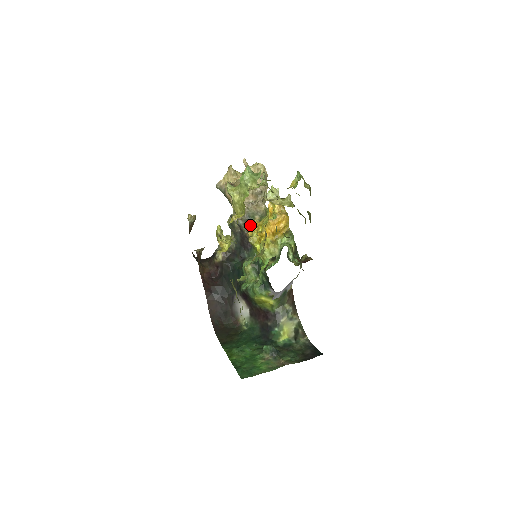
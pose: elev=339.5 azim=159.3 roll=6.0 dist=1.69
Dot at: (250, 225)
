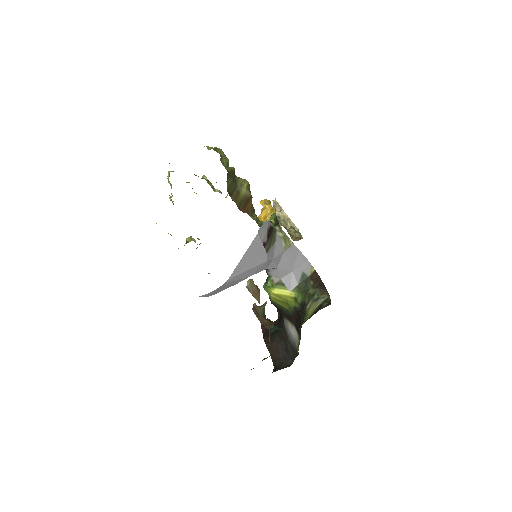
Dot at: occluded
